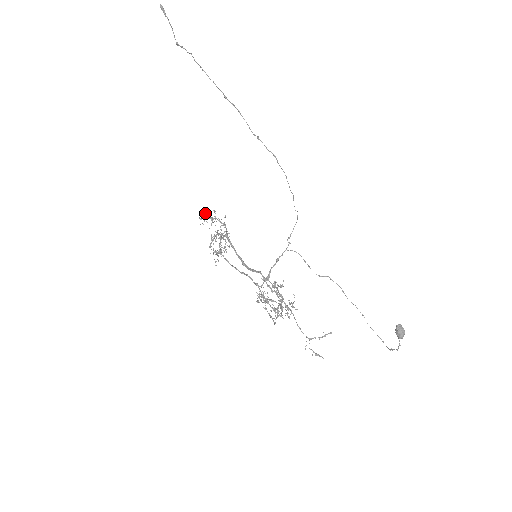
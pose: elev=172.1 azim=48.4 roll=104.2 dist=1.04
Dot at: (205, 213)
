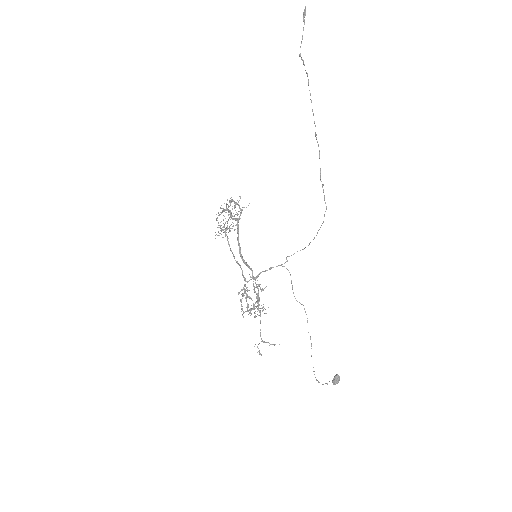
Dot at: occluded
